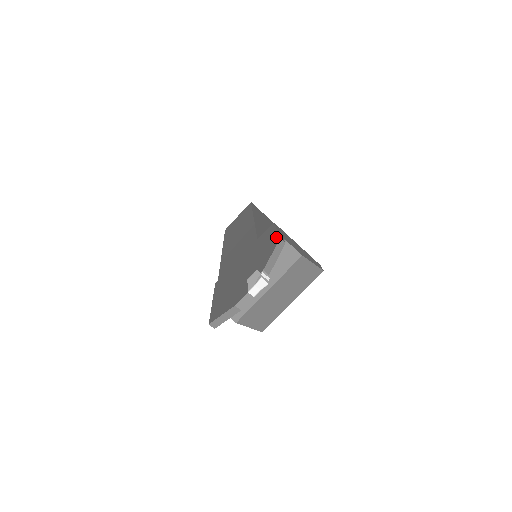
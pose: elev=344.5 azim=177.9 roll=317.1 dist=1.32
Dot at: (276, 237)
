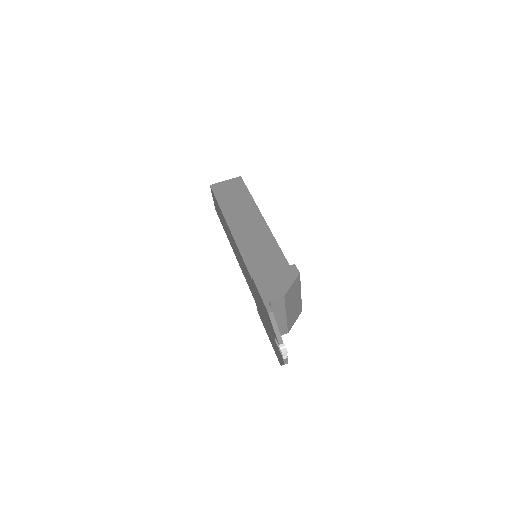
Dot at: (265, 308)
